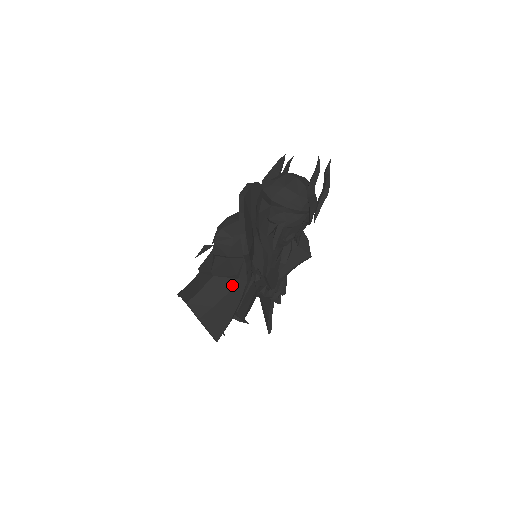
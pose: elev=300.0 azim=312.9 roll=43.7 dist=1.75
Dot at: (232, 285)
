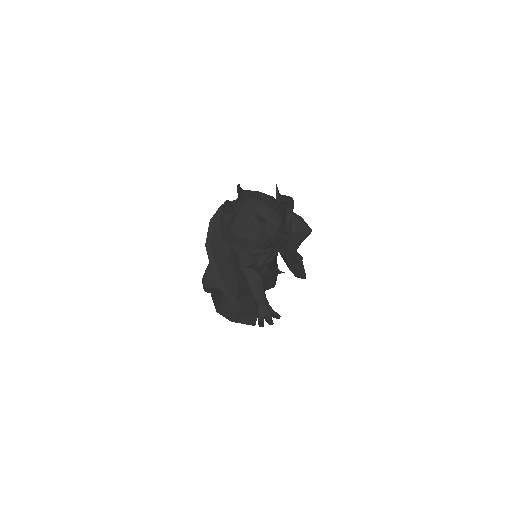
Dot at: (243, 297)
